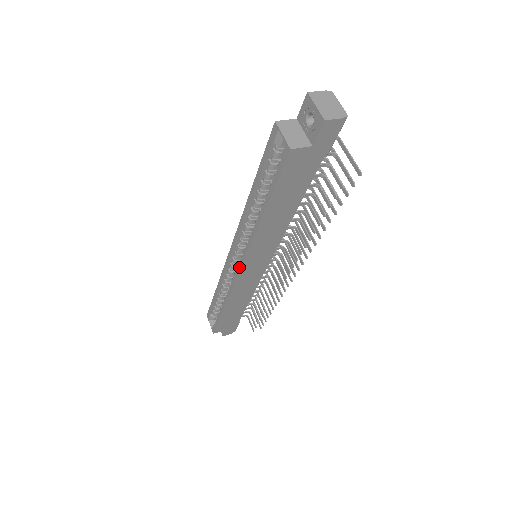
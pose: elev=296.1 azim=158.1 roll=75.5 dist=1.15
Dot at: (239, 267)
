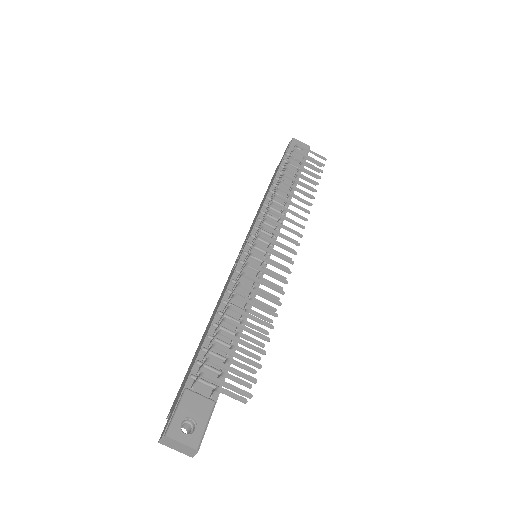
Dot at: occluded
